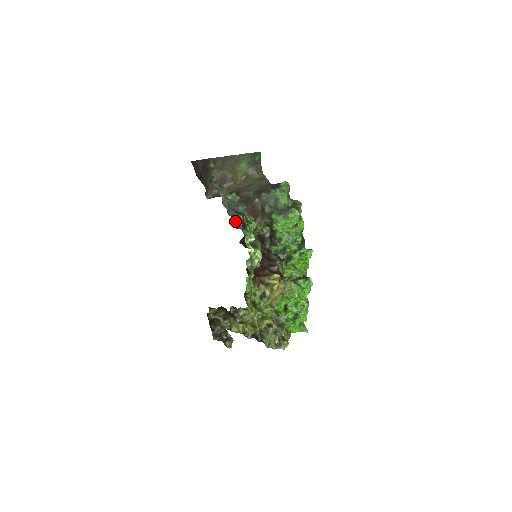
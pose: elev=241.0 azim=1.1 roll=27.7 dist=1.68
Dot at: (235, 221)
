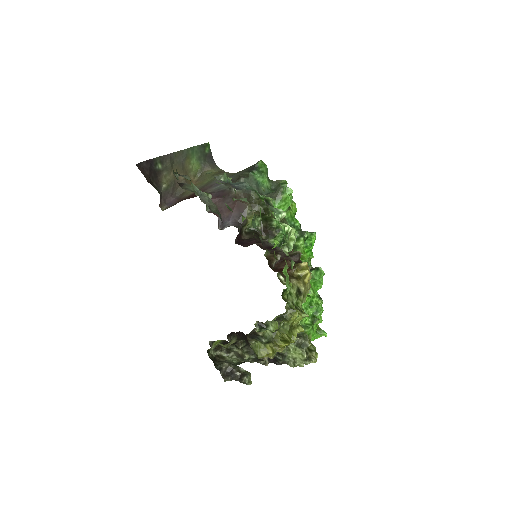
Dot at: occluded
